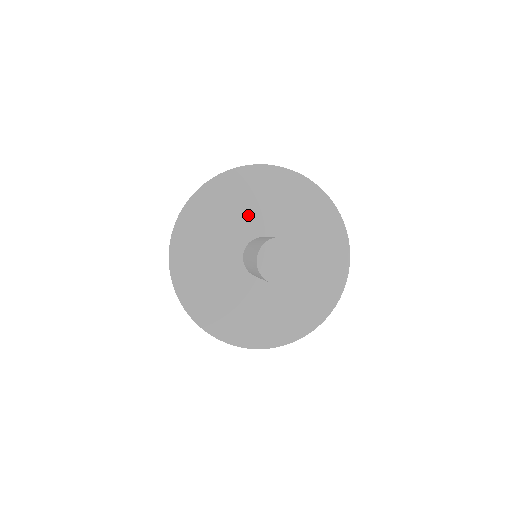
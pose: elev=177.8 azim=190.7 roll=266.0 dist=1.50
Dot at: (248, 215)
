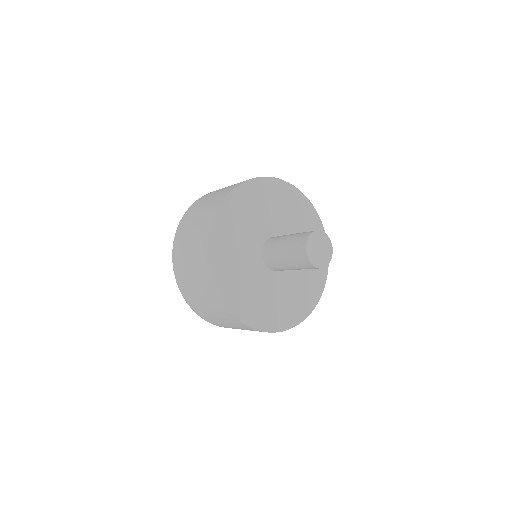
Dot at: (290, 224)
